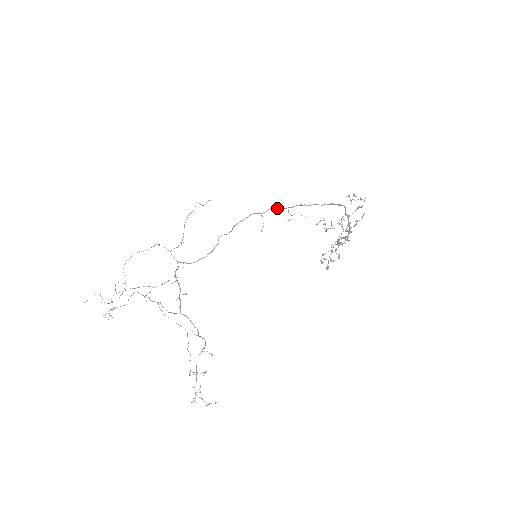
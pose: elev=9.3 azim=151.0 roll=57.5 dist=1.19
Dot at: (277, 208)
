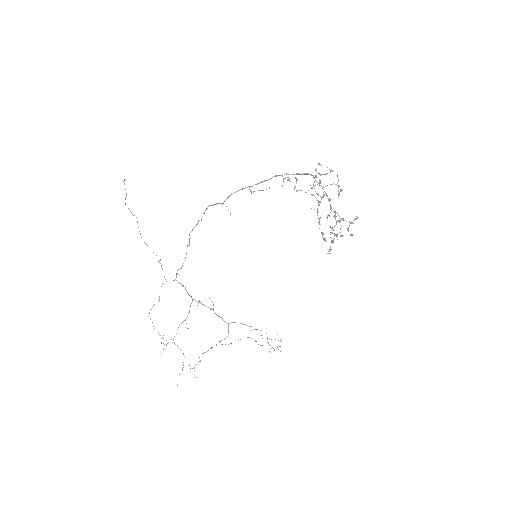
Dot at: (235, 192)
